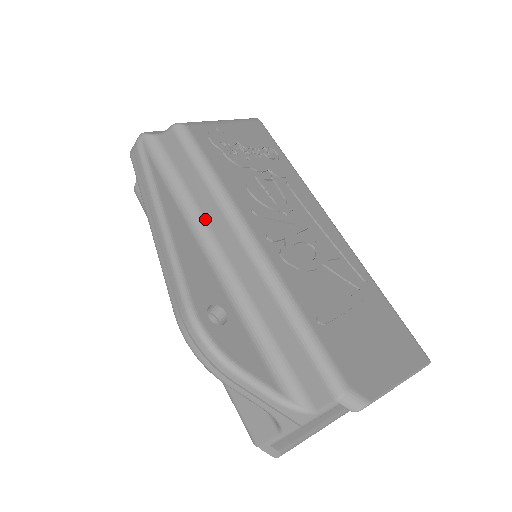
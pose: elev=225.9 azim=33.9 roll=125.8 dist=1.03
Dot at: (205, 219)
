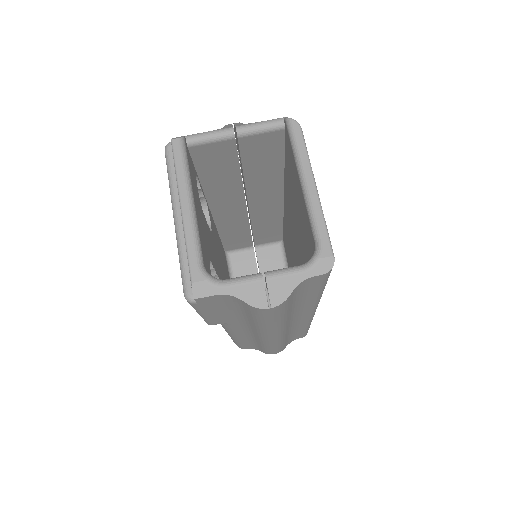
Dot at: occluded
